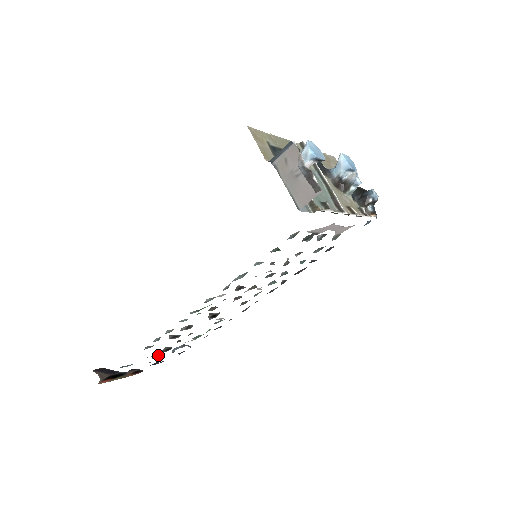
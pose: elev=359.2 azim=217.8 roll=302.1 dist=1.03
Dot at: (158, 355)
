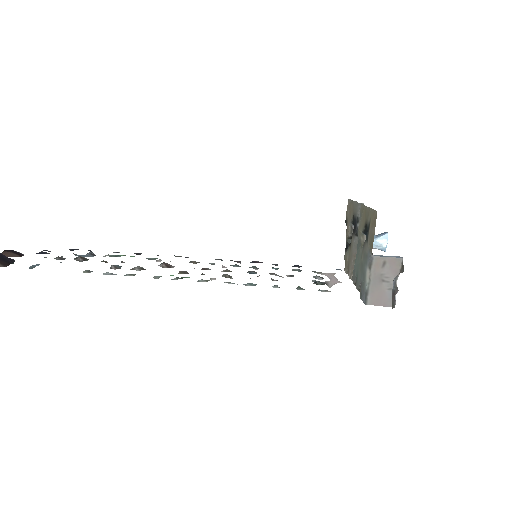
Dot at: (65, 258)
